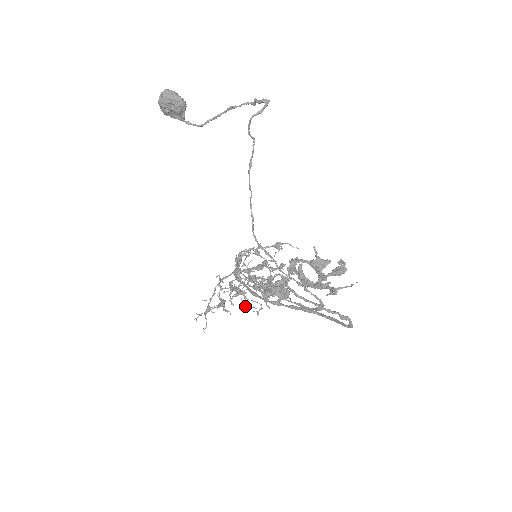
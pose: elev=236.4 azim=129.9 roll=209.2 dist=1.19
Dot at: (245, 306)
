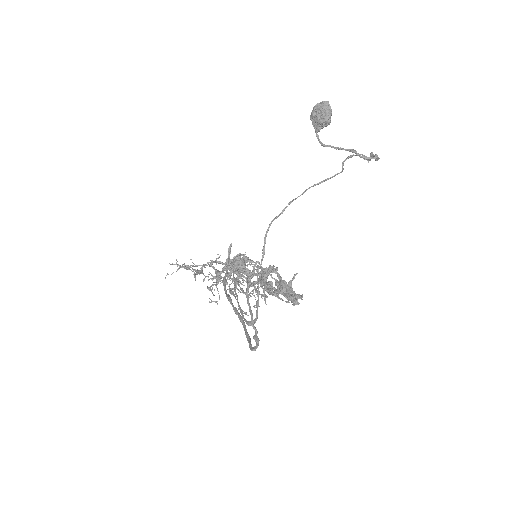
Dot at: (209, 287)
